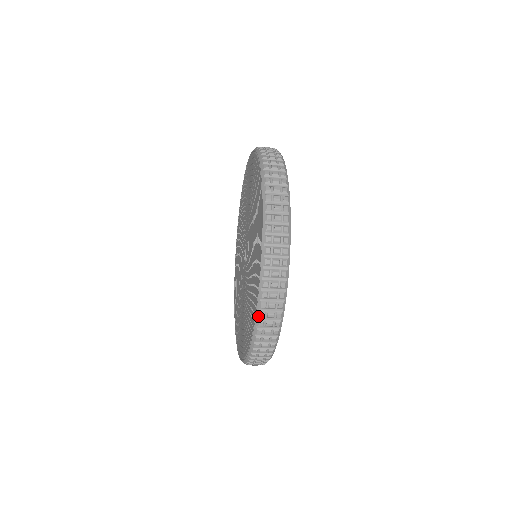
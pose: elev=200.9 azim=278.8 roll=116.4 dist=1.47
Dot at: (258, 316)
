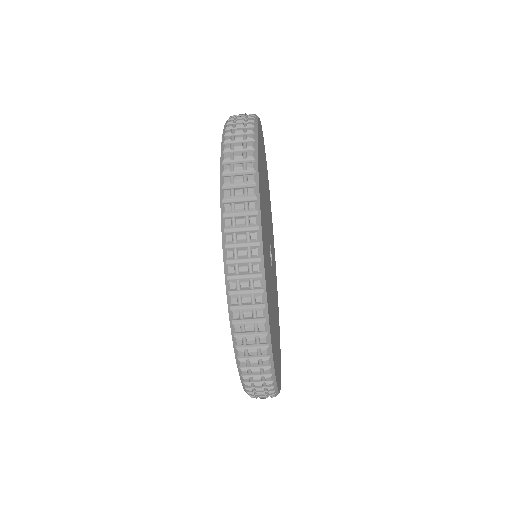
Dot at: (222, 197)
